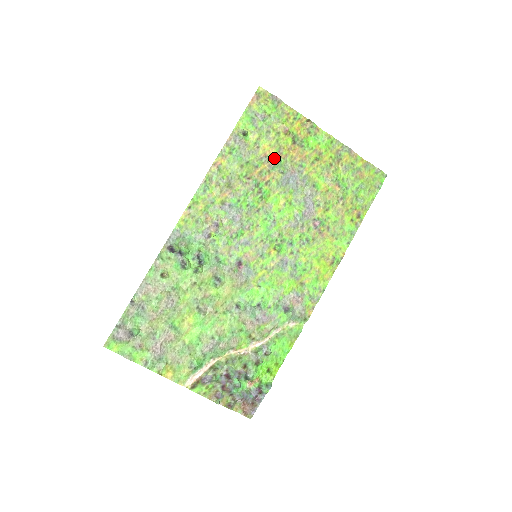
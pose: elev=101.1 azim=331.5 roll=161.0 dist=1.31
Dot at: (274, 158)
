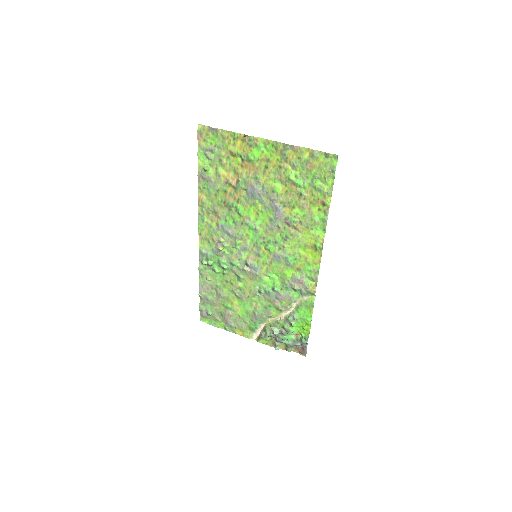
Dot at: (234, 180)
